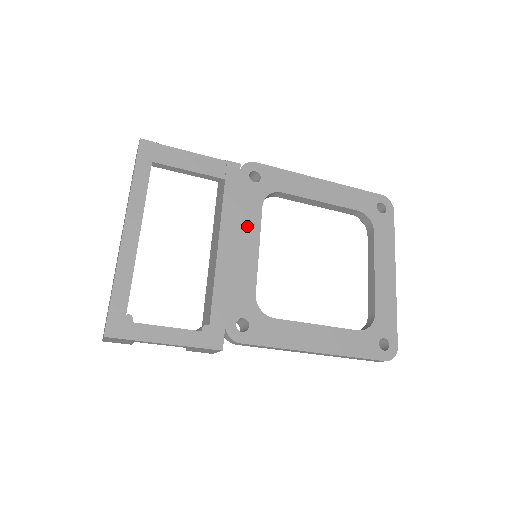
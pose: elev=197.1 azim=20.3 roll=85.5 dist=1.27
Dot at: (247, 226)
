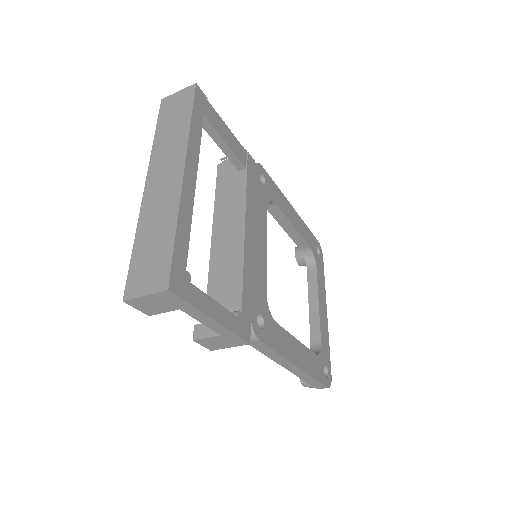
Dot at: (260, 222)
